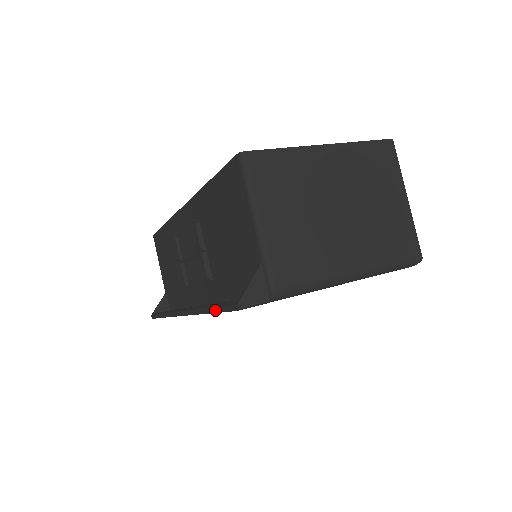
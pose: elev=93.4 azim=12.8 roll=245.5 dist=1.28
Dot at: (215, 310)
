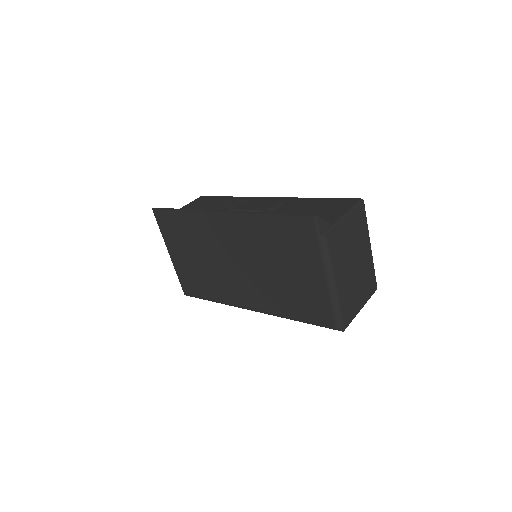
Dot at: (282, 214)
